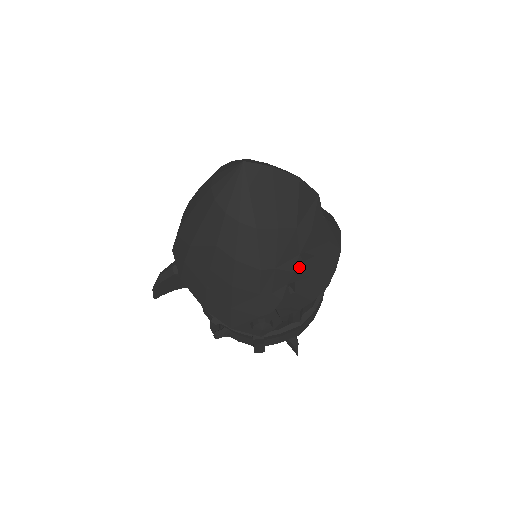
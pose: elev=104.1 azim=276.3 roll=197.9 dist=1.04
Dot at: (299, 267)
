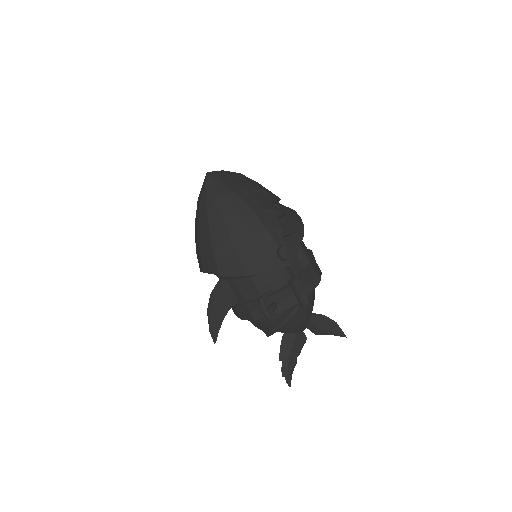
Dot at: (275, 208)
